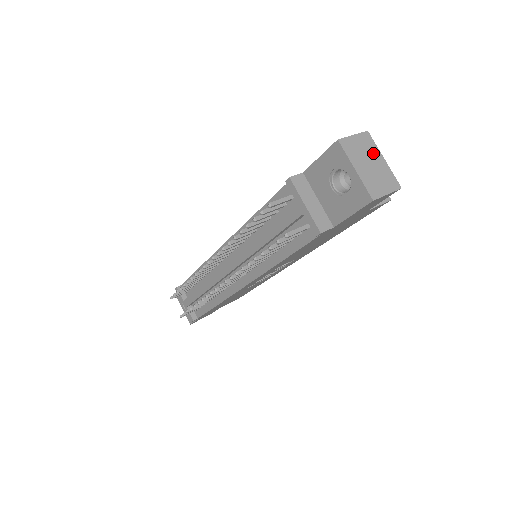
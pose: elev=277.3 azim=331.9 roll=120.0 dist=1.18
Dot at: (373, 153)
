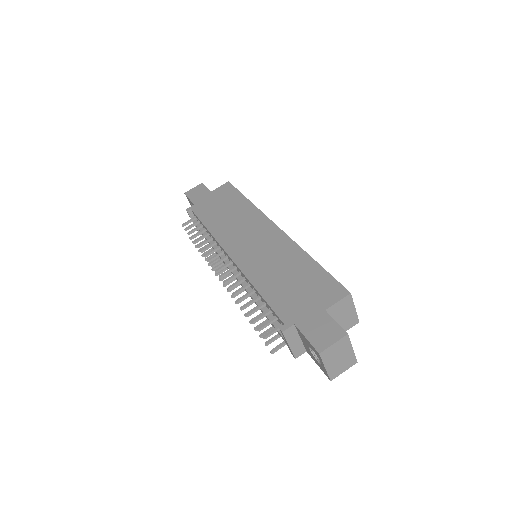
Dot at: (345, 349)
